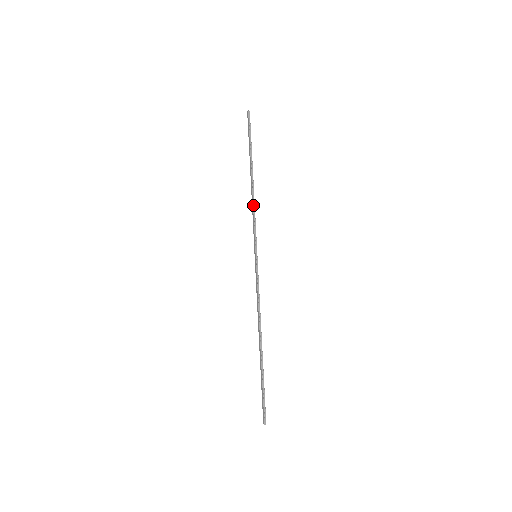
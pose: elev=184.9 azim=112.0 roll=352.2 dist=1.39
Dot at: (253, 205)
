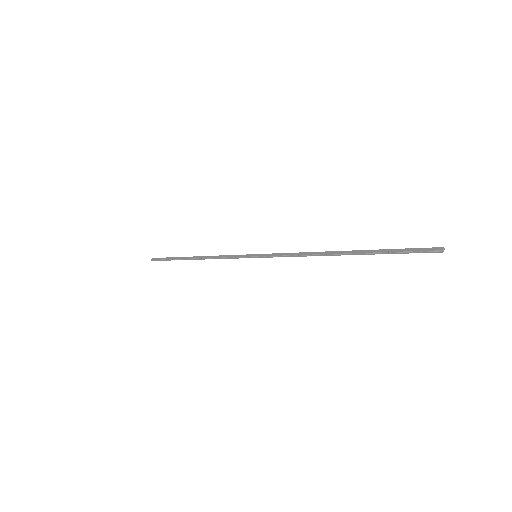
Dot at: (215, 256)
